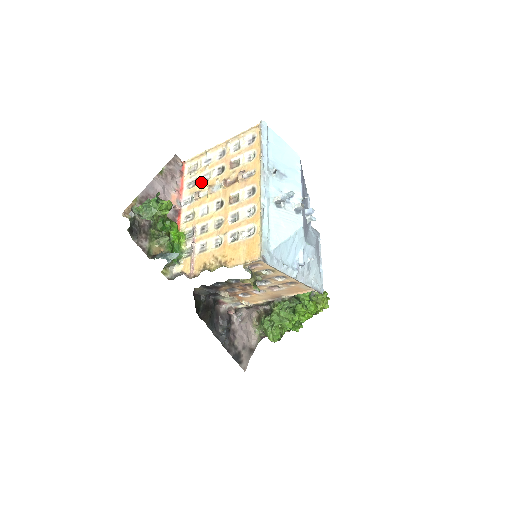
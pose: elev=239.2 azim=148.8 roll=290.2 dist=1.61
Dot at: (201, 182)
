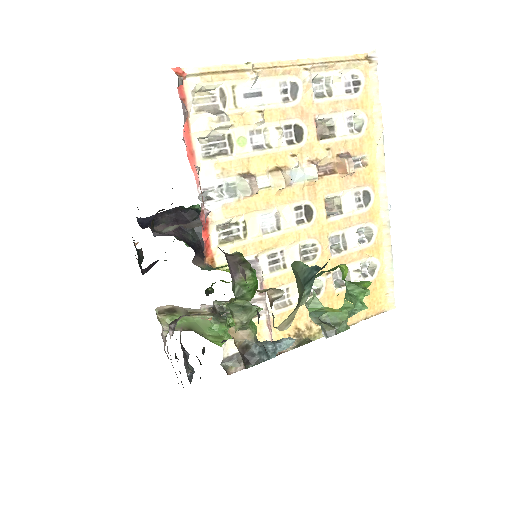
Dot at: (250, 151)
